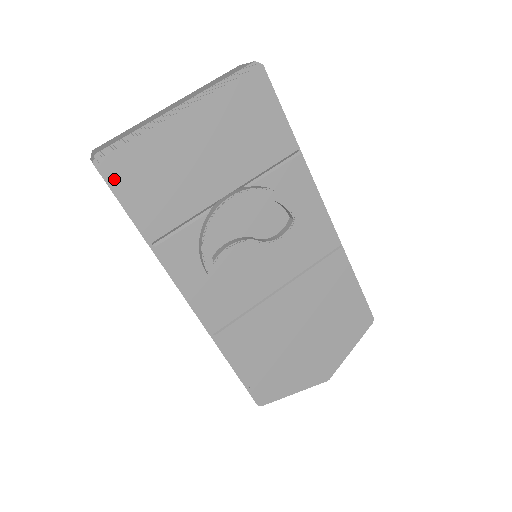
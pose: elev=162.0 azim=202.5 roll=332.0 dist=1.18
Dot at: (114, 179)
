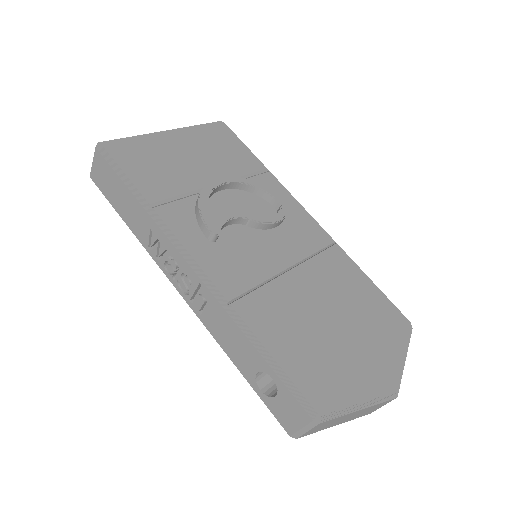
Dot at: (114, 156)
